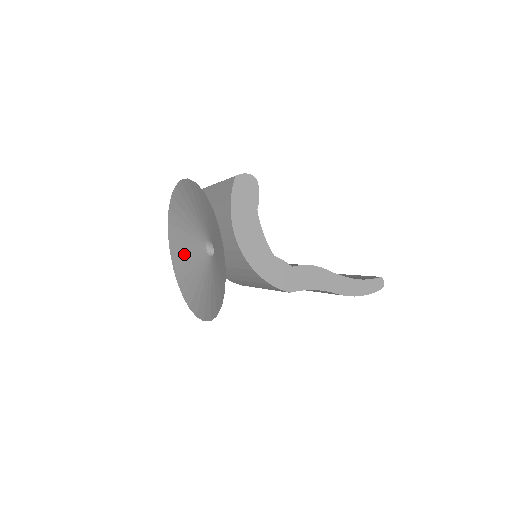
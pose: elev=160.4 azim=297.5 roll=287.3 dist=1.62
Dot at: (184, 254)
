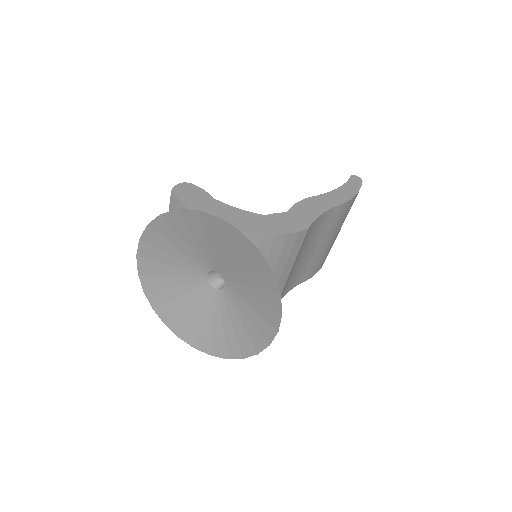
Dot at: (204, 326)
